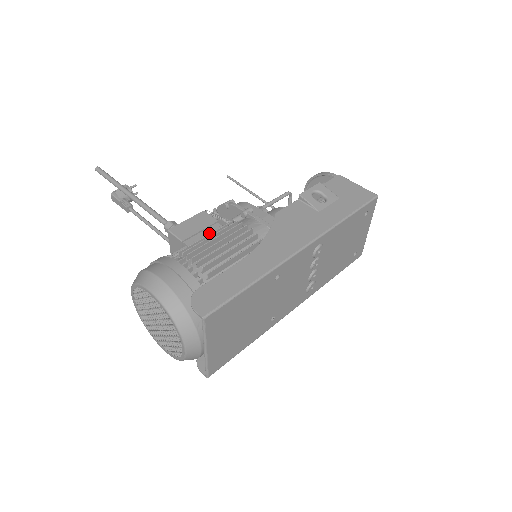
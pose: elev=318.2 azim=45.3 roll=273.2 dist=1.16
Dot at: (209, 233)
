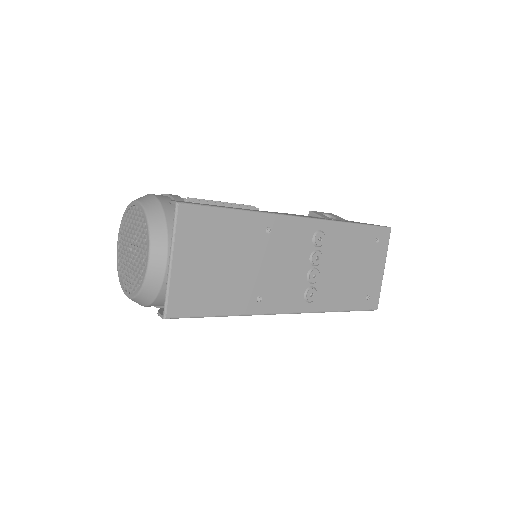
Dot at: occluded
